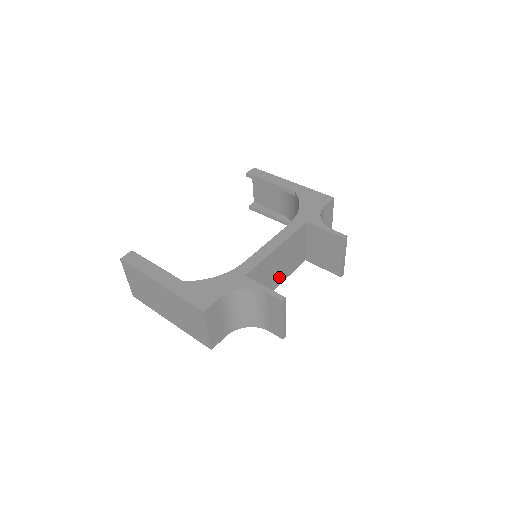
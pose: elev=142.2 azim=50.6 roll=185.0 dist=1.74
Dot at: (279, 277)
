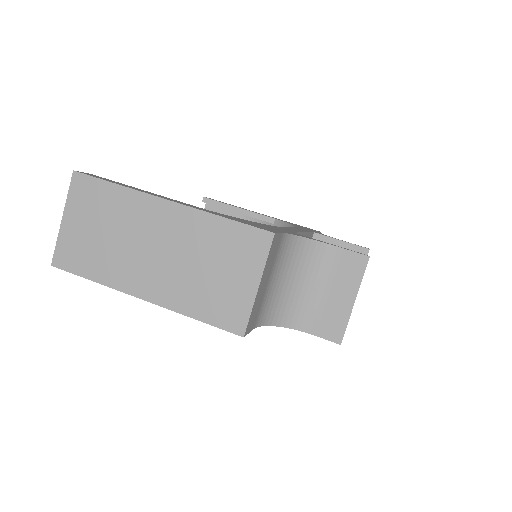
Dot at: occluded
